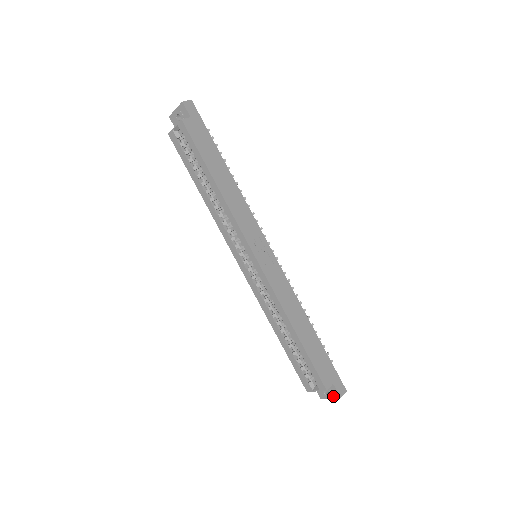
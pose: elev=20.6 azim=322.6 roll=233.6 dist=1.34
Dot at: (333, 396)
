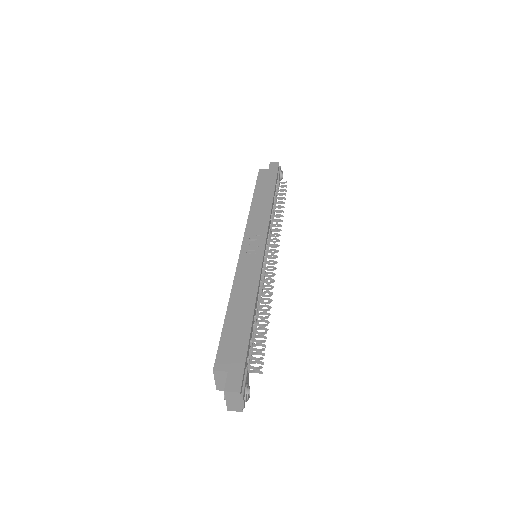
Dot at: (226, 394)
